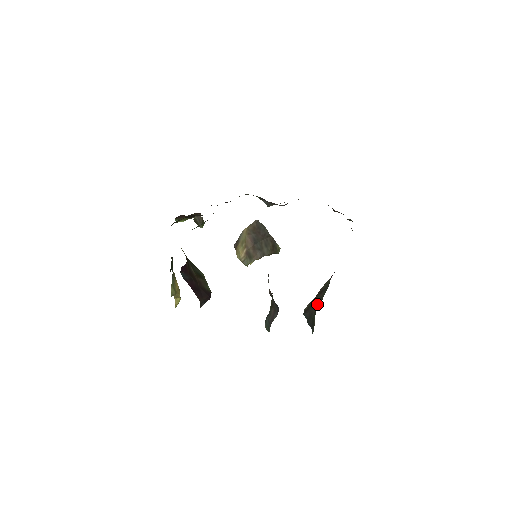
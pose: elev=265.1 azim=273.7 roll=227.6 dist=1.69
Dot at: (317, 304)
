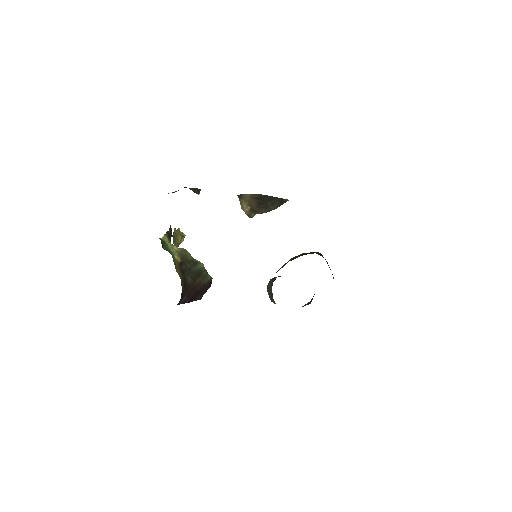
Dot at: occluded
